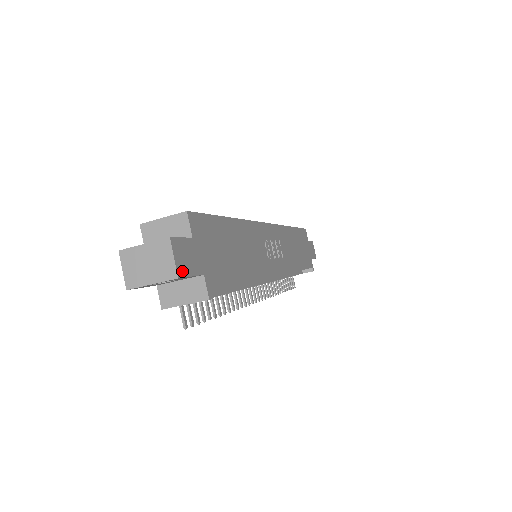
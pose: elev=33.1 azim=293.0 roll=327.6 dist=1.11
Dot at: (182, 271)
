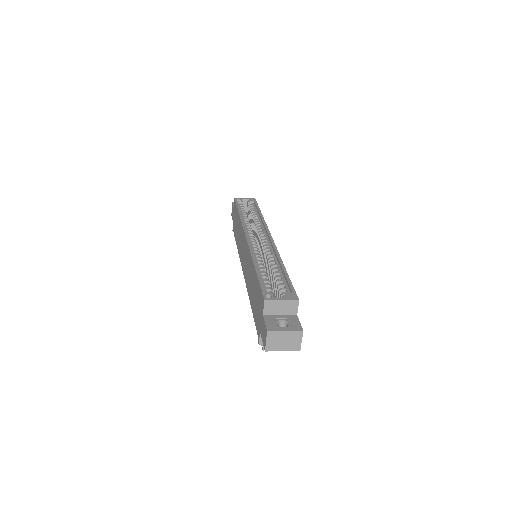
Dot at: (299, 344)
